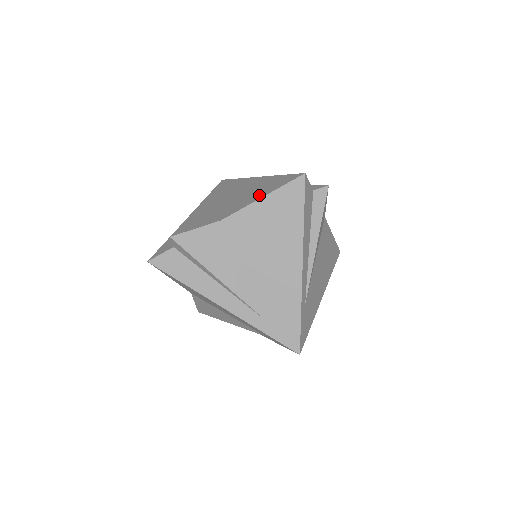
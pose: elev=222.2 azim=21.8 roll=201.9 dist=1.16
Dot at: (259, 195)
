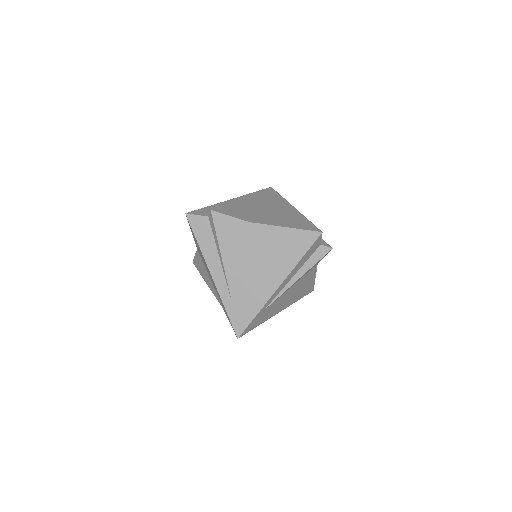
Dot at: (285, 224)
